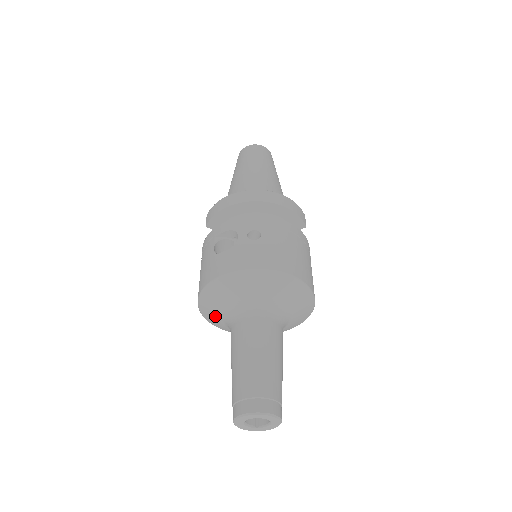
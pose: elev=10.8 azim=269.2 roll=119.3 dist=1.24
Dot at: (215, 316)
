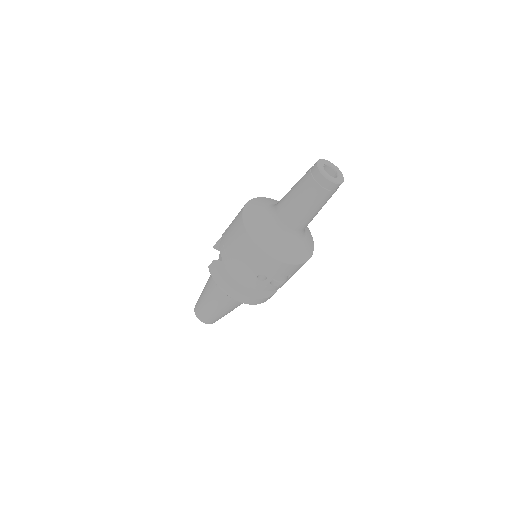
Dot at: (258, 213)
